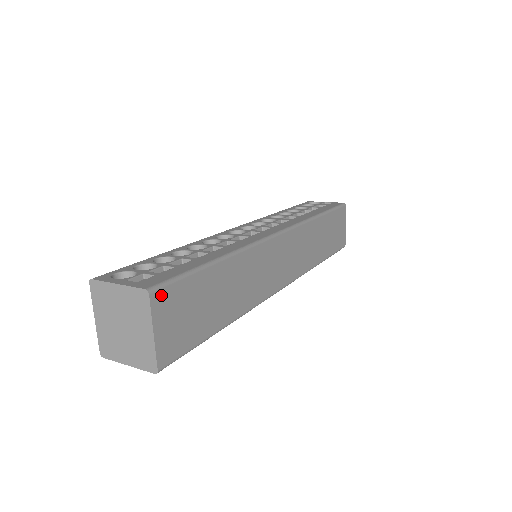
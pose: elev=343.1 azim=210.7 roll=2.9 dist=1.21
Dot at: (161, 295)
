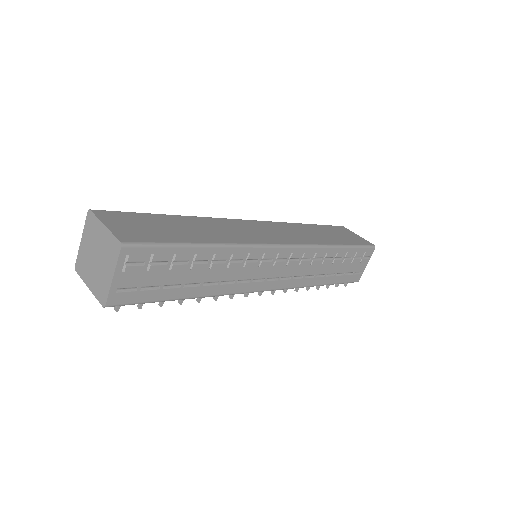
Dot at: (105, 213)
